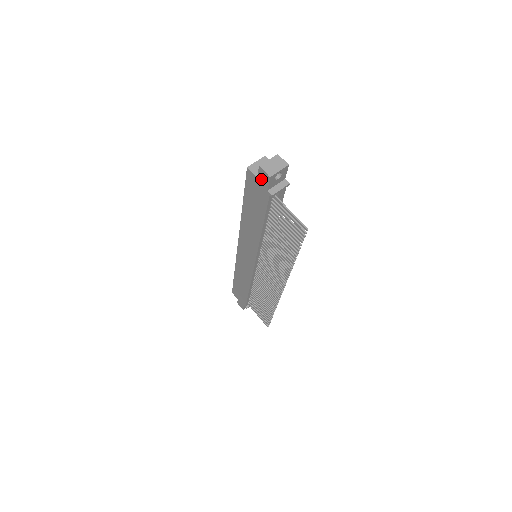
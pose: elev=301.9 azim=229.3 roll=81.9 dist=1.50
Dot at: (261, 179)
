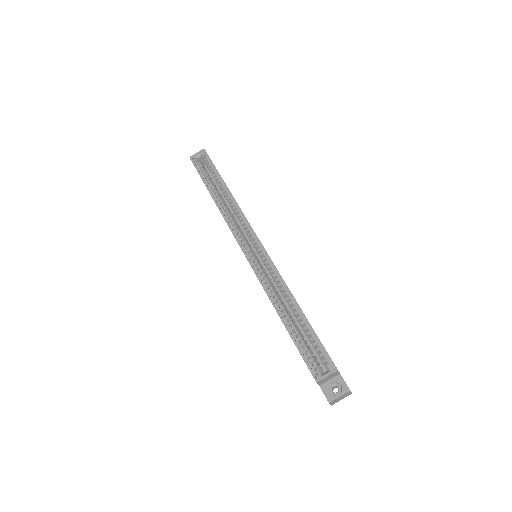
Dot at: (322, 390)
